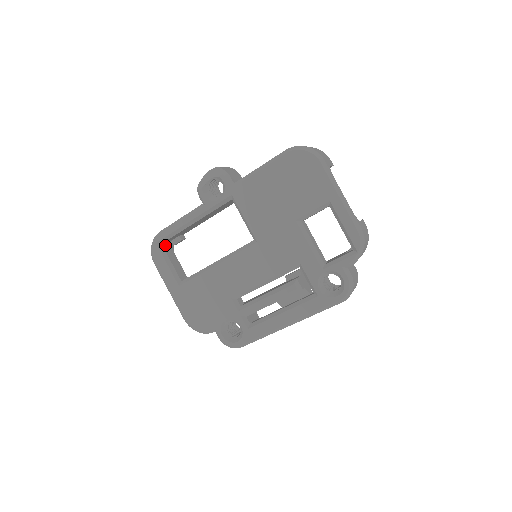
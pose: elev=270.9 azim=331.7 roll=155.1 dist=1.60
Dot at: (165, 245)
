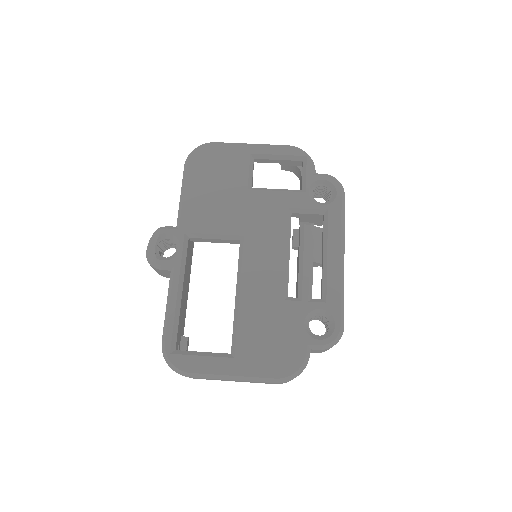
Dot at: occluded
